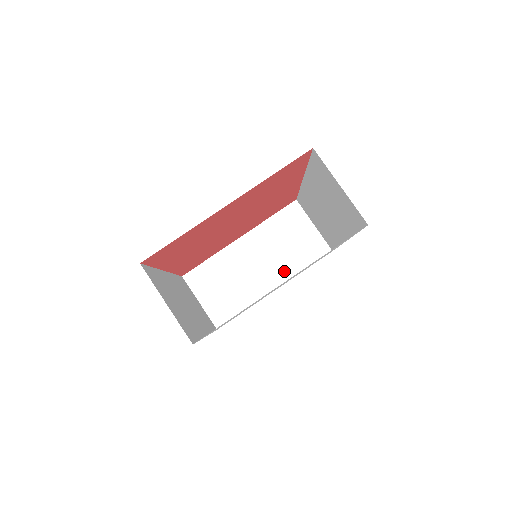
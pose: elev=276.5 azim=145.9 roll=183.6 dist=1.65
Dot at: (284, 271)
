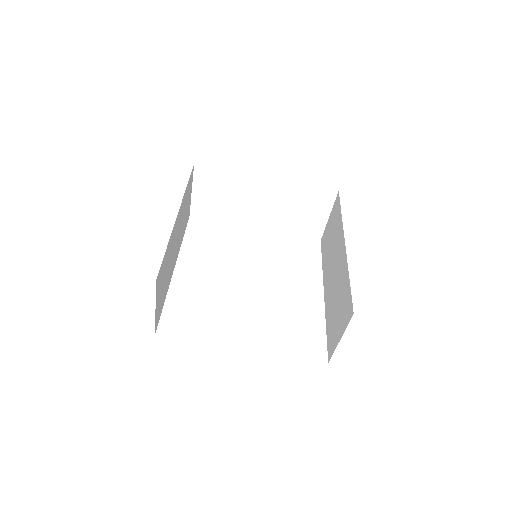
Dot at: (275, 224)
